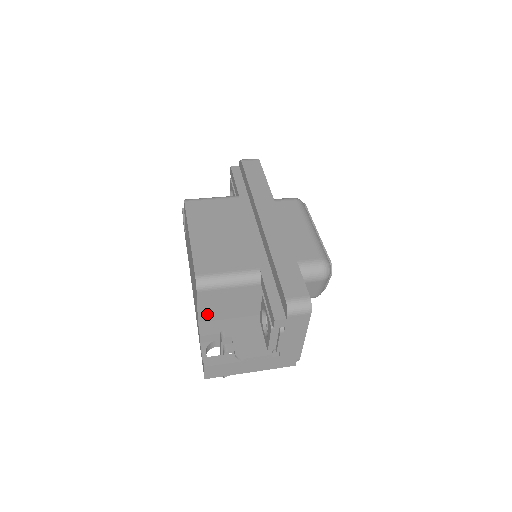
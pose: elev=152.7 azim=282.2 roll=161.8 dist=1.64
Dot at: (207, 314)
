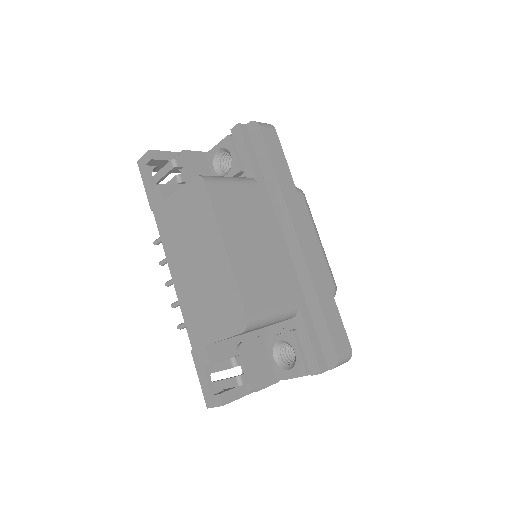
Dot at: occluded
